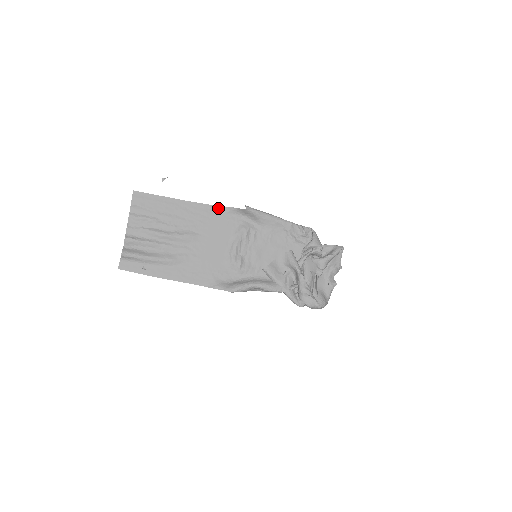
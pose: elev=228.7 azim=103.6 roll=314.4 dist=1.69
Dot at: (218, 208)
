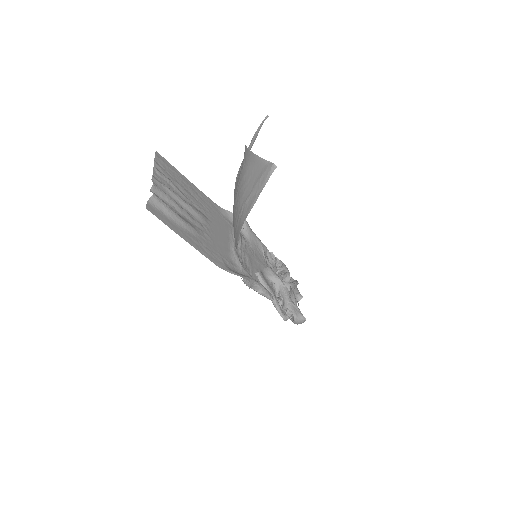
Dot at: (218, 207)
